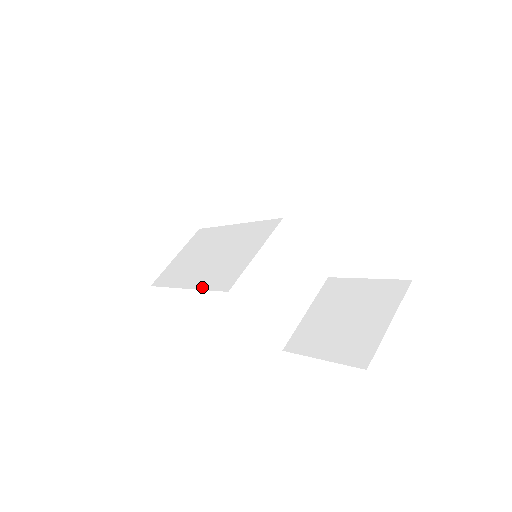
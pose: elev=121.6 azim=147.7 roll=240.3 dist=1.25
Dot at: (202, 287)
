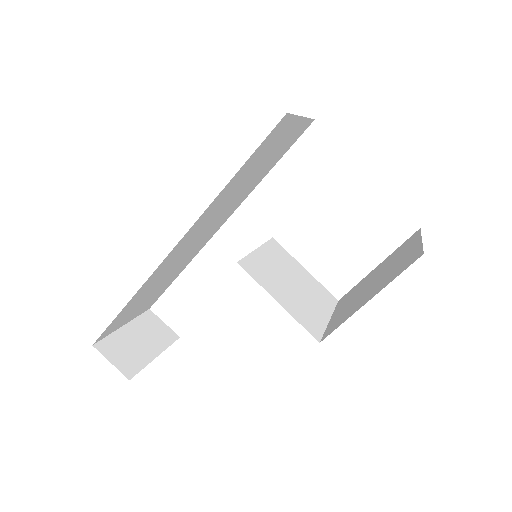
Dot at: occluded
